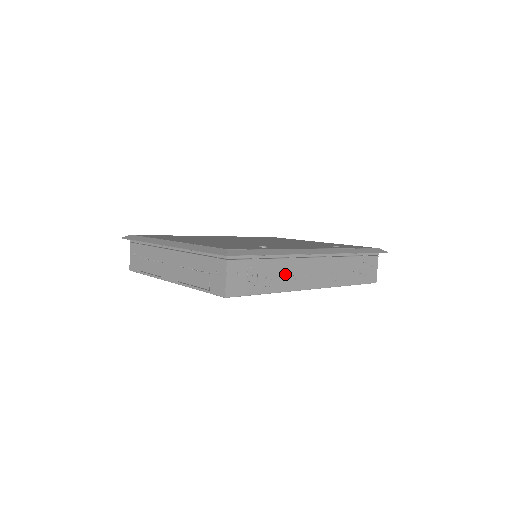
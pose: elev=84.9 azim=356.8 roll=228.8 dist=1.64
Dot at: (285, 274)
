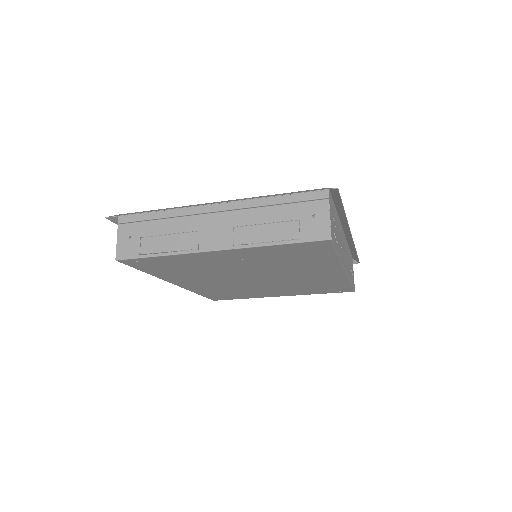
Dot at: (340, 243)
